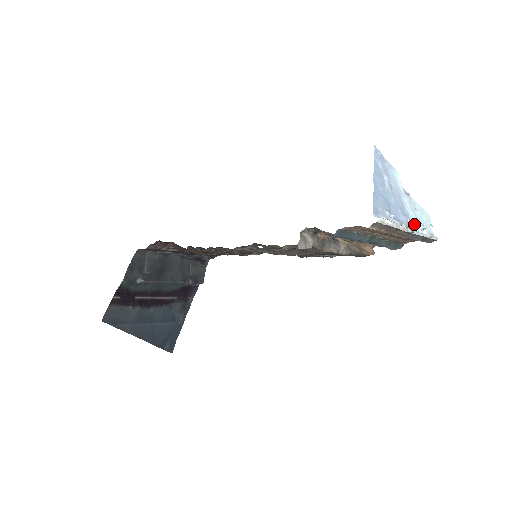
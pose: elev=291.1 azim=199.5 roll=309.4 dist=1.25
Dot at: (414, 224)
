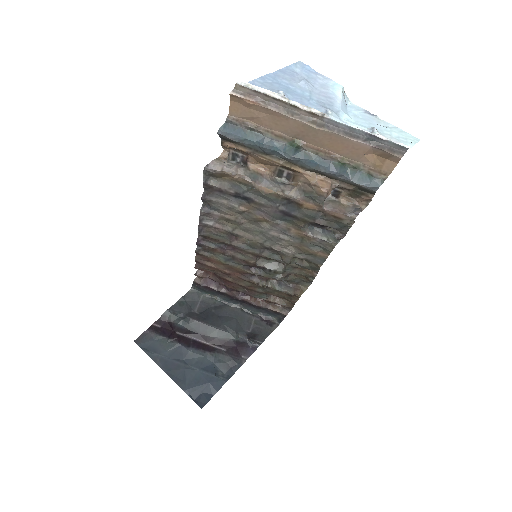
Dot at: (352, 123)
